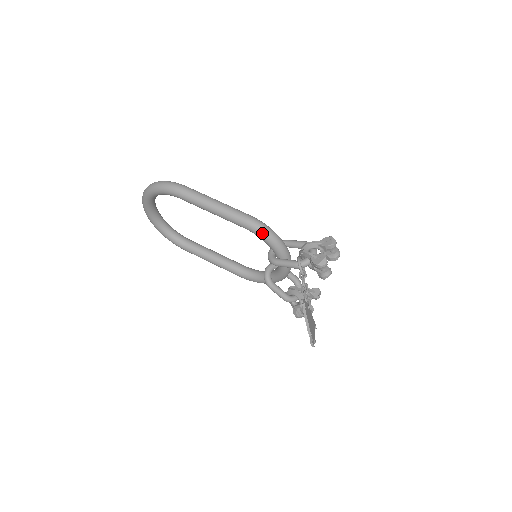
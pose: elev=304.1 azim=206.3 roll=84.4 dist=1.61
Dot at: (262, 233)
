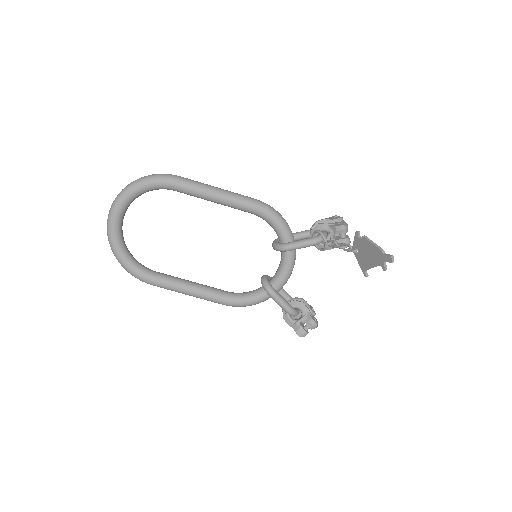
Dot at: (273, 212)
